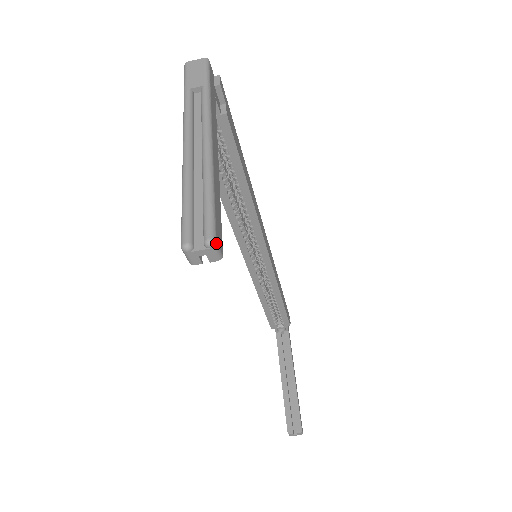
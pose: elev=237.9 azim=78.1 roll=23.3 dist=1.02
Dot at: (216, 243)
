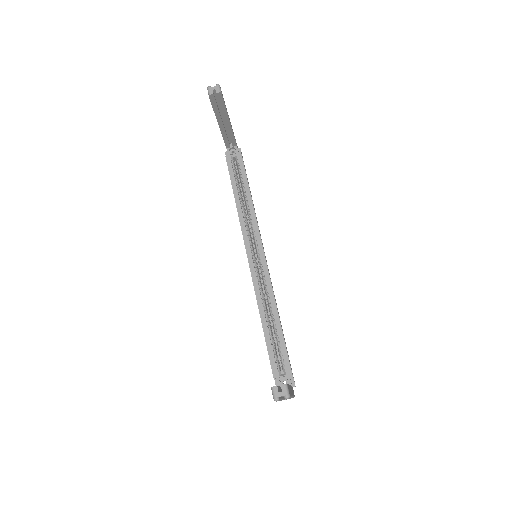
Dot at: occluded
